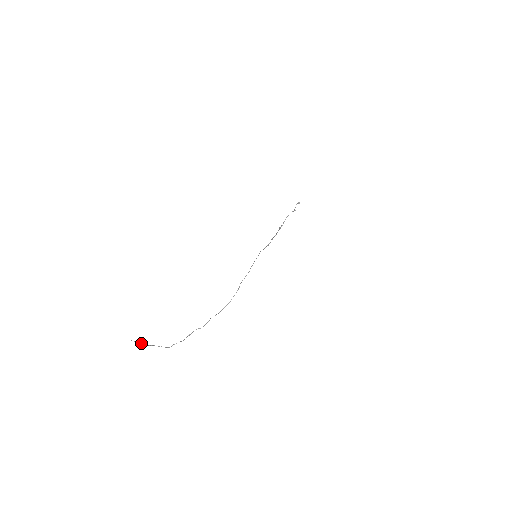
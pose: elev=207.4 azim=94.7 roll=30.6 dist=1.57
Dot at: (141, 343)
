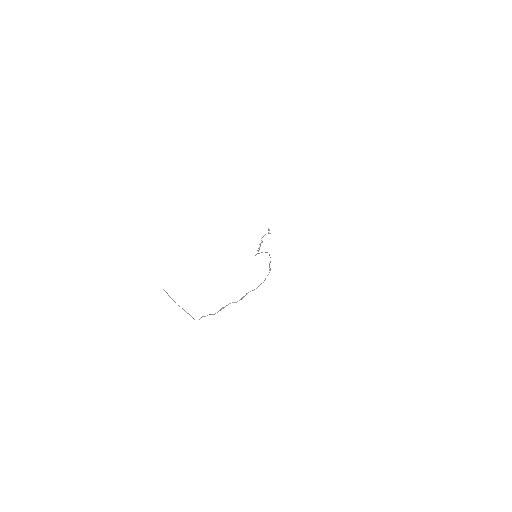
Dot at: (172, 299)
